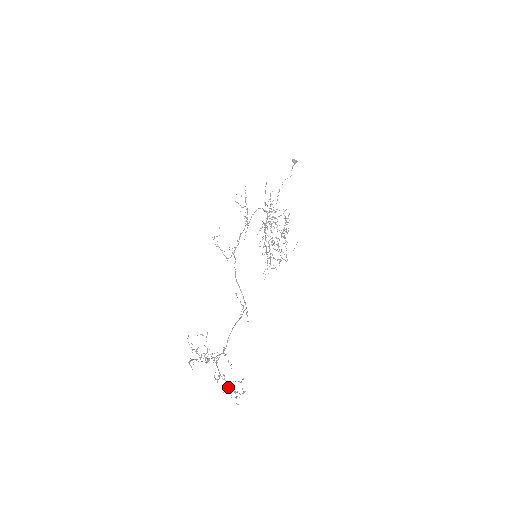
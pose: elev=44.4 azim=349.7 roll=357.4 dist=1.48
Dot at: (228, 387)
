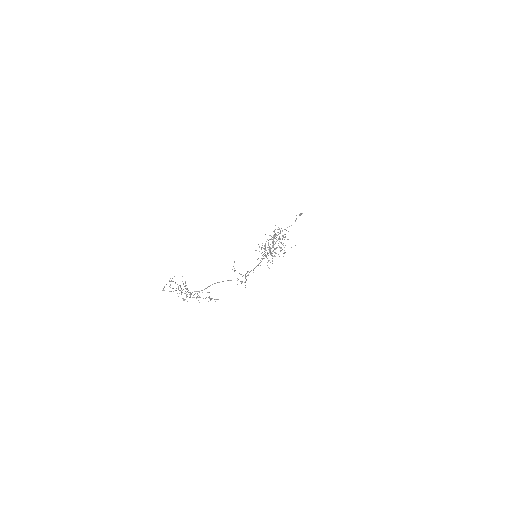
Dot at: (189, 292)
